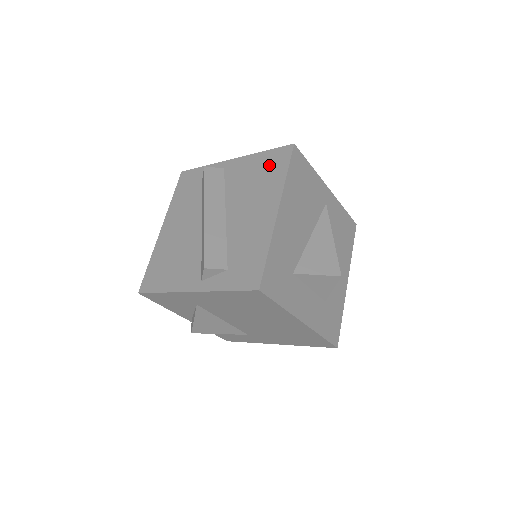
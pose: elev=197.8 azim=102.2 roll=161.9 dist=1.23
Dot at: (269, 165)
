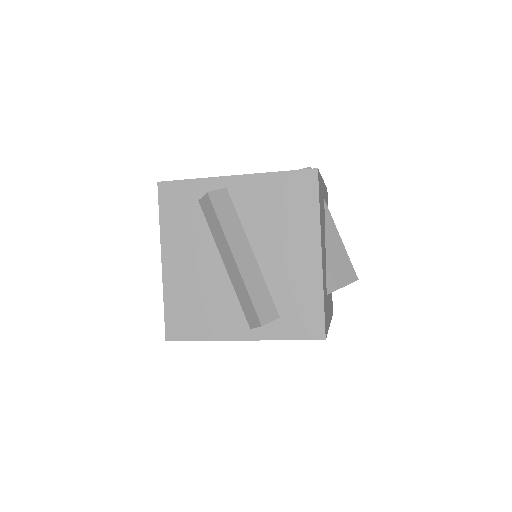
Dot at: (292, 193)
